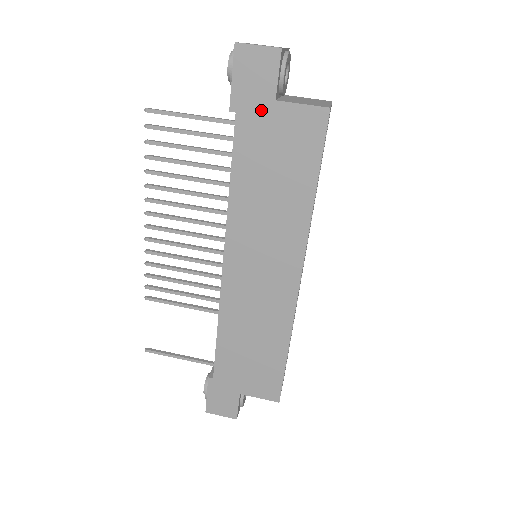
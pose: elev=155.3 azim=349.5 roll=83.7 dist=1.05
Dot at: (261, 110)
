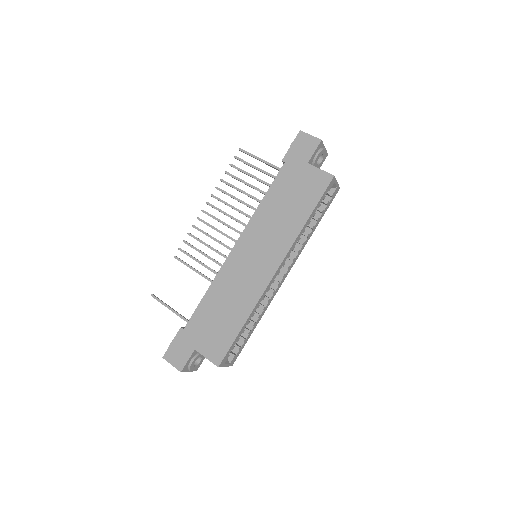
Dot at: (298, 165)
